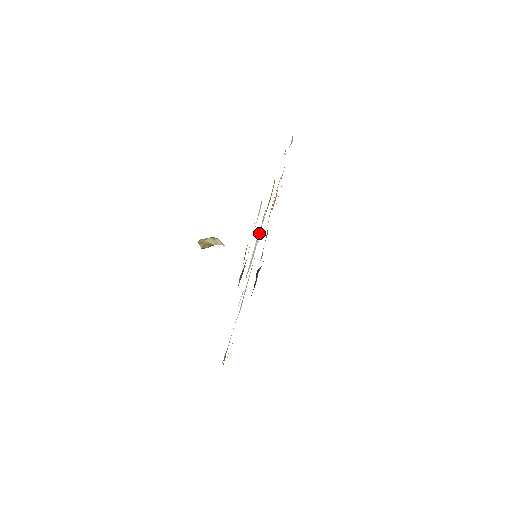
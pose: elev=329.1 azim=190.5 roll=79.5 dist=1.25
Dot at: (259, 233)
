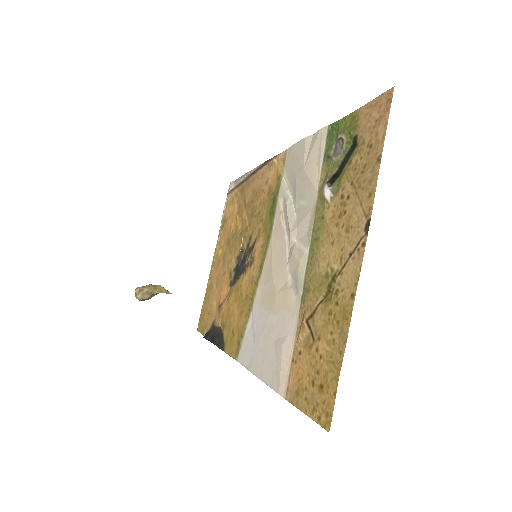
Dot at: (286, 195)
